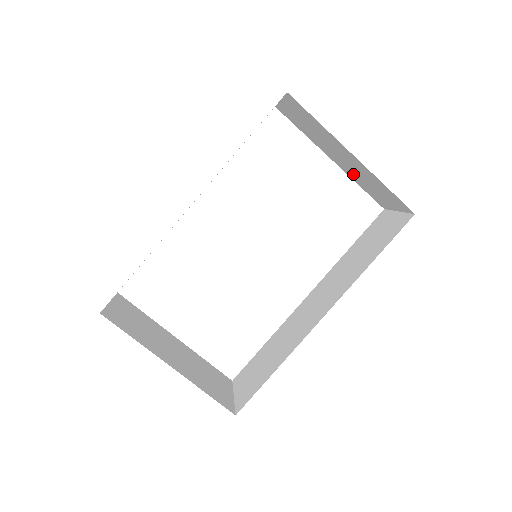
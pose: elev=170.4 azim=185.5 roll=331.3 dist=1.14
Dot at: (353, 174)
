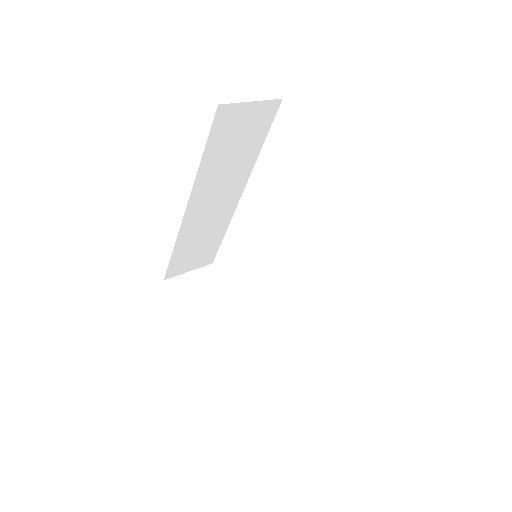
Dot at: occluded
